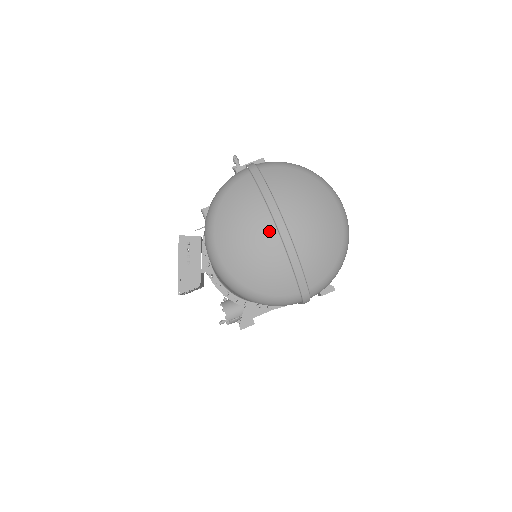
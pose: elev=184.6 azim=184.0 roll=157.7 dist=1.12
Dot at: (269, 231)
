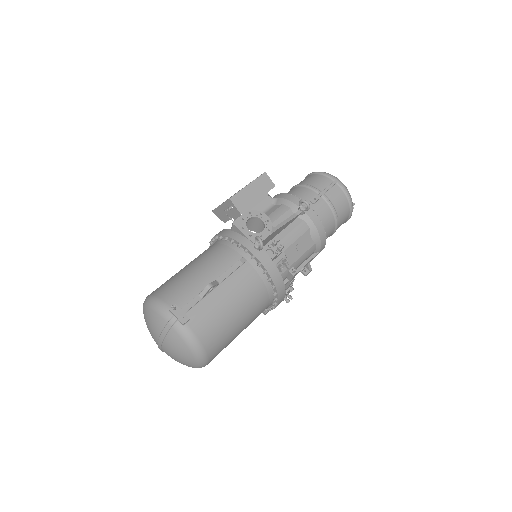
Dot at: (155, 340)
